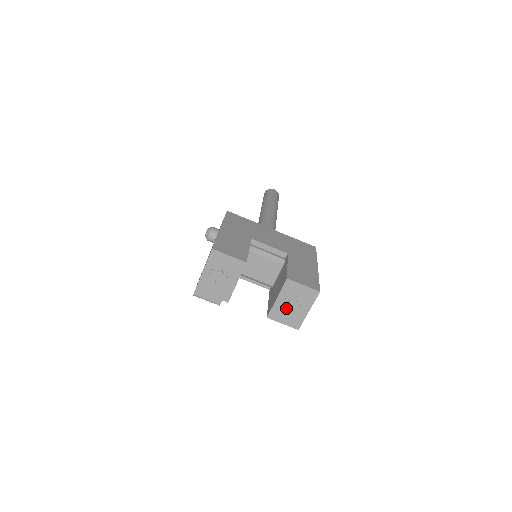
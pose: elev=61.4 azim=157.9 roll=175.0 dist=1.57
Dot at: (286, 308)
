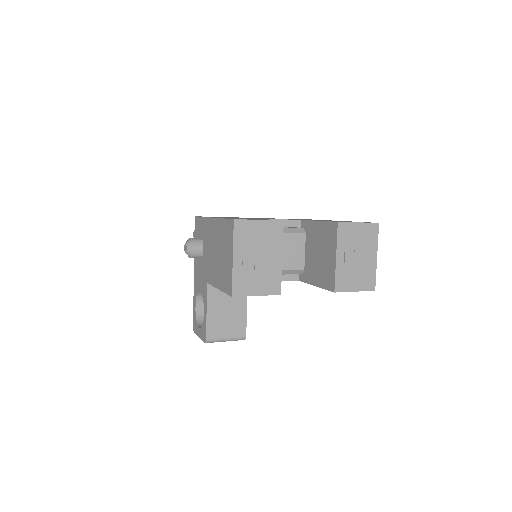
Dot at: (351, 266)
